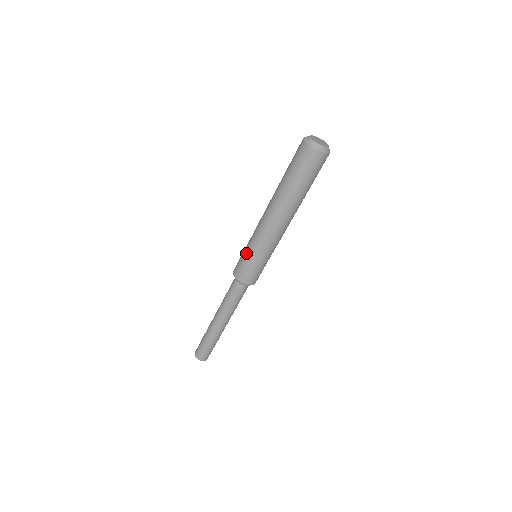
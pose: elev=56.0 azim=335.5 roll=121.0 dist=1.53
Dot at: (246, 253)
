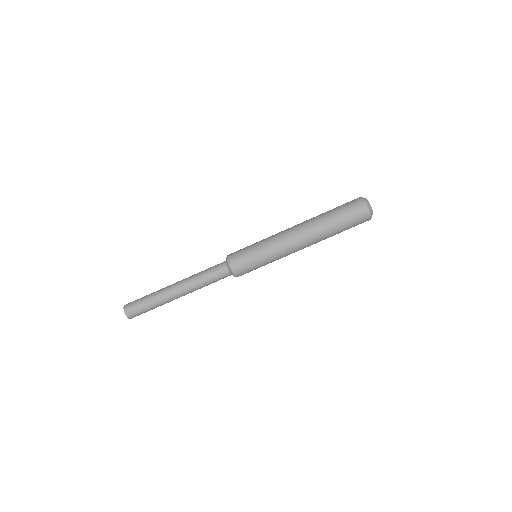
Dot at: (255, 248)
